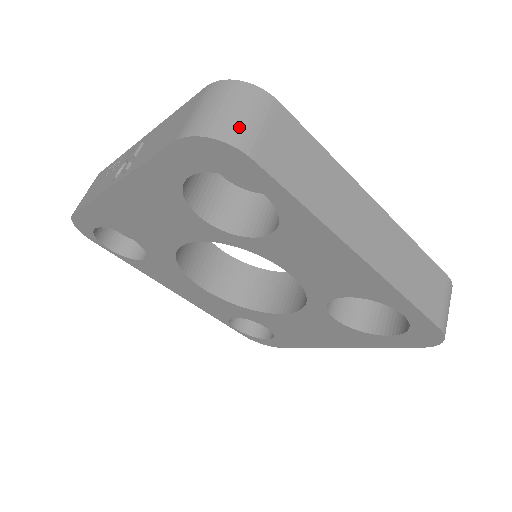
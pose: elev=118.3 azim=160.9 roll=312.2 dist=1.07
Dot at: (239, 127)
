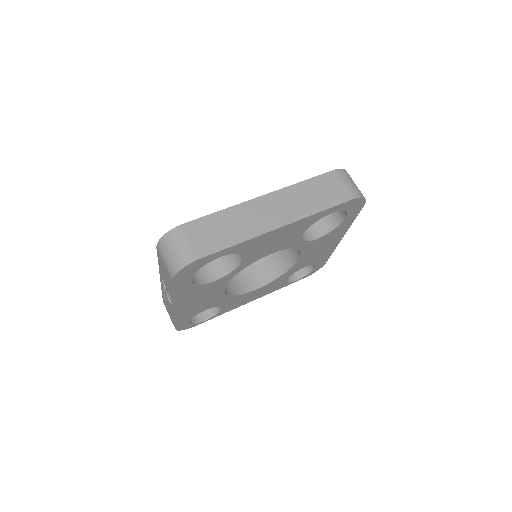
Dot at: (183, 254)
